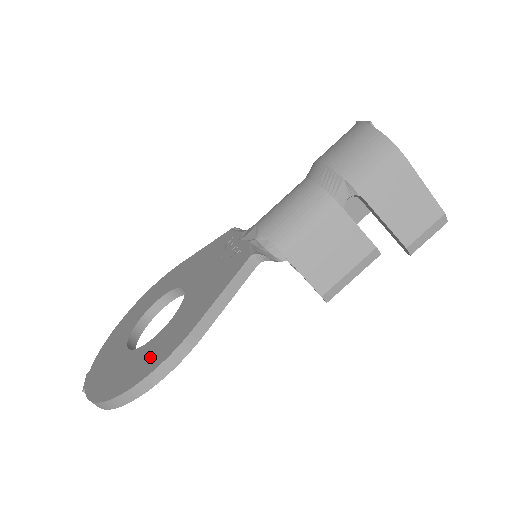
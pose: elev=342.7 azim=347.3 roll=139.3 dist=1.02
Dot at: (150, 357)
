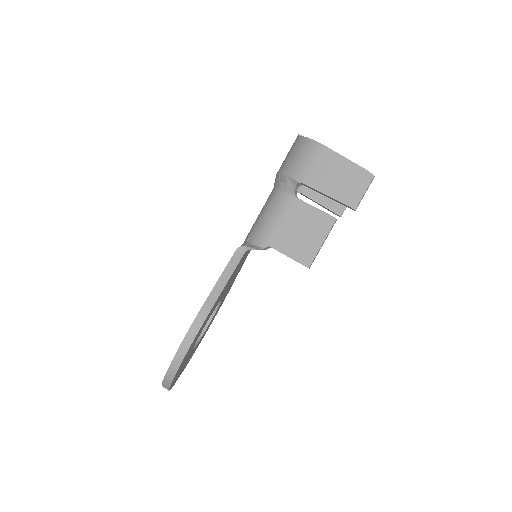
Dot at: occluded
